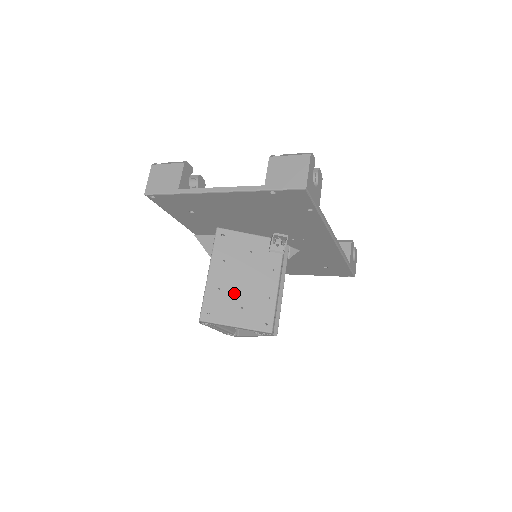
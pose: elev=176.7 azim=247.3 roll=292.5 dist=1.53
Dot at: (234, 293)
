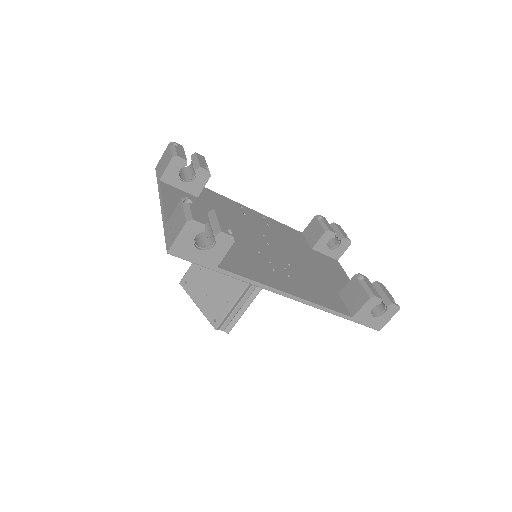
Dot at: (207, 279)
